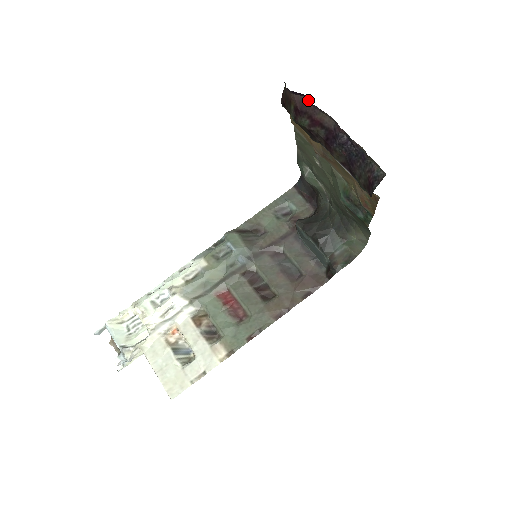
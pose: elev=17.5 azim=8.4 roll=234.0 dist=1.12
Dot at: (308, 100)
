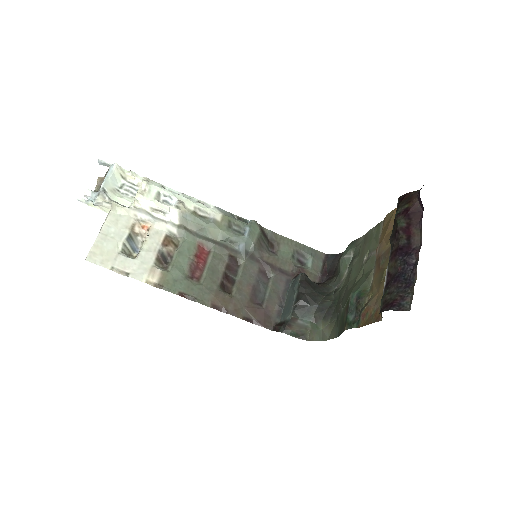
Dot at: (422, 214)
